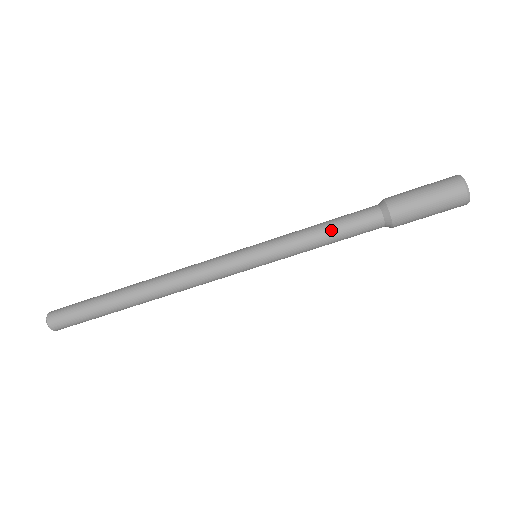
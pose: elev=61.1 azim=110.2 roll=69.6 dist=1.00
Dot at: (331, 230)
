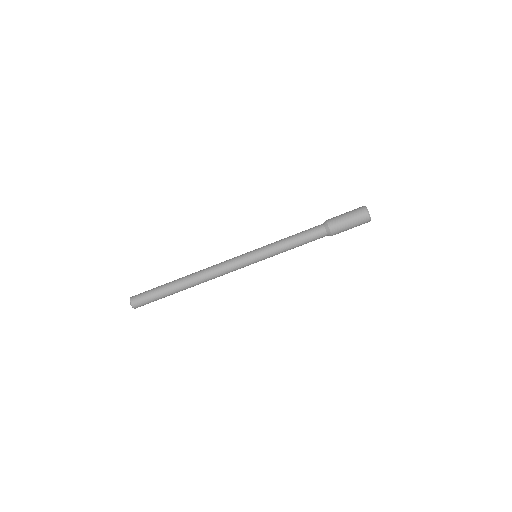
Dot at: (298, 240)
